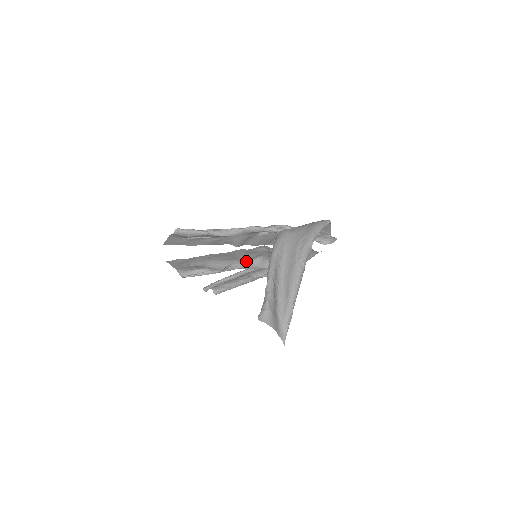
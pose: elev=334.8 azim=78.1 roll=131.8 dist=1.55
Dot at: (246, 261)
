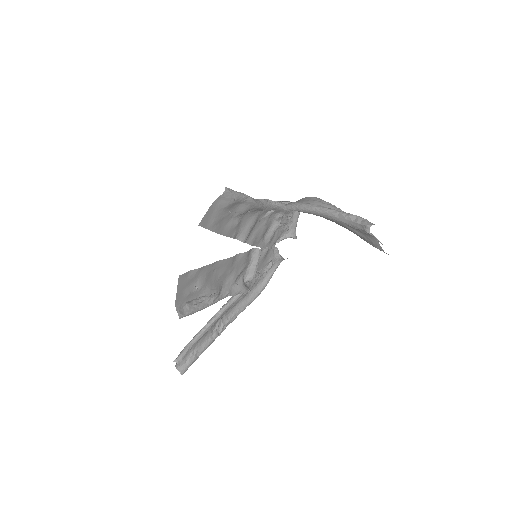
Dot at: (233, 281)
